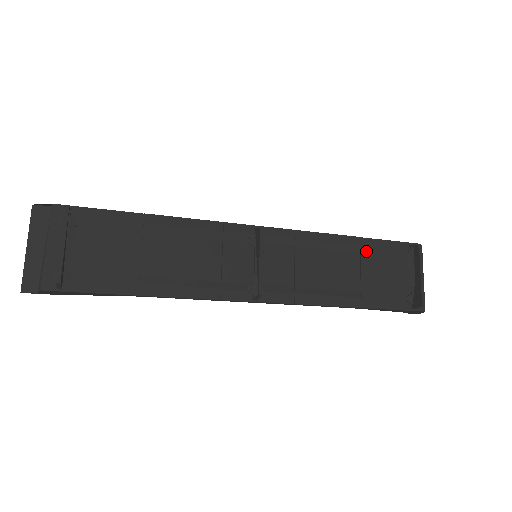
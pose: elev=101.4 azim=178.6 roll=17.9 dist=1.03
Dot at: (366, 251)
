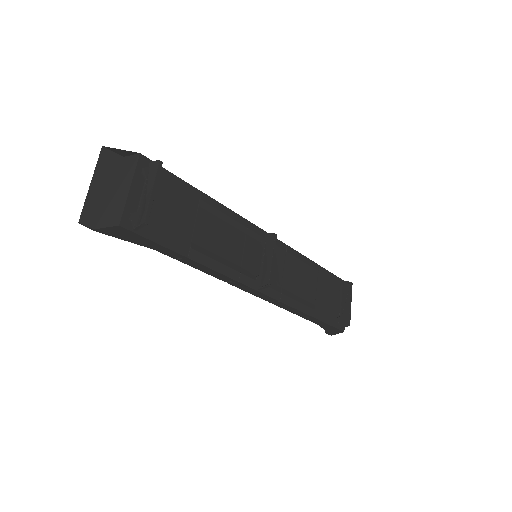
Dot at: (321, 276)
